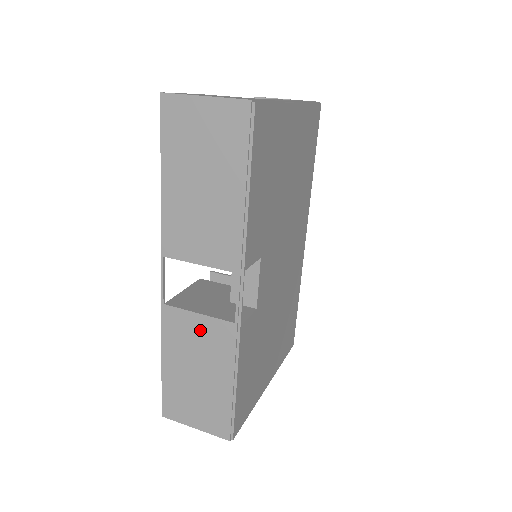
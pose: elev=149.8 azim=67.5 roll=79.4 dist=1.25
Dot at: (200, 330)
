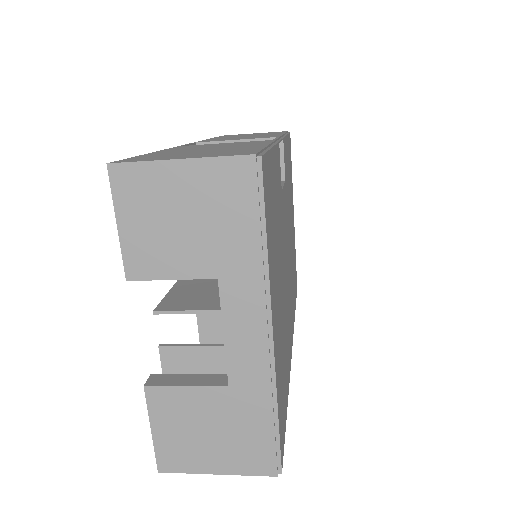
Dot at: (225, 144)
